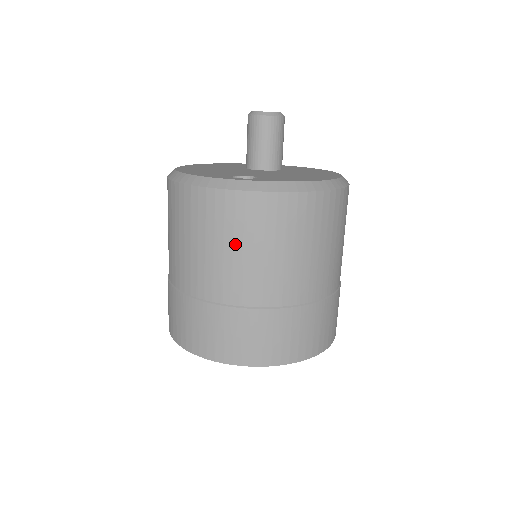
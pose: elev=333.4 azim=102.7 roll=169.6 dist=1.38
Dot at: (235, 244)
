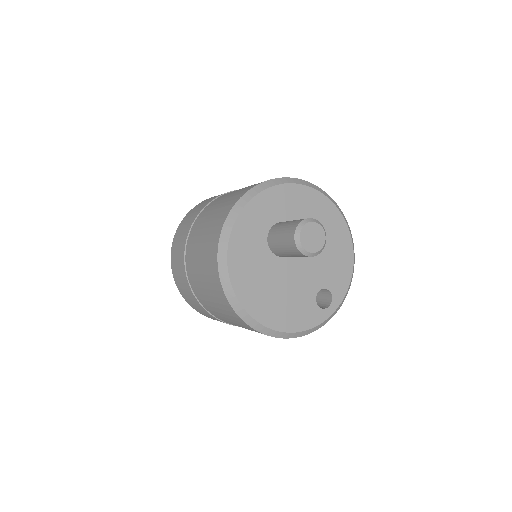
Dot at: occluded
